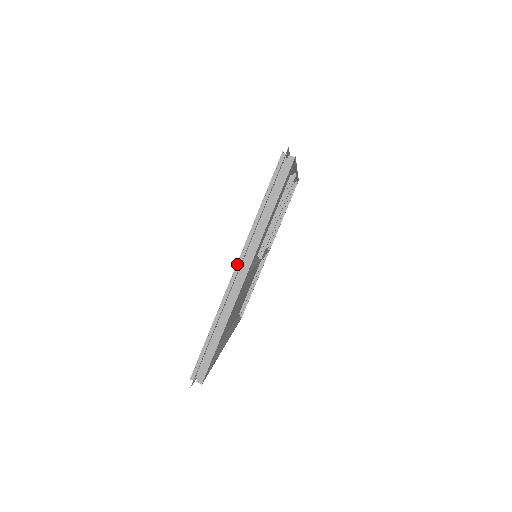
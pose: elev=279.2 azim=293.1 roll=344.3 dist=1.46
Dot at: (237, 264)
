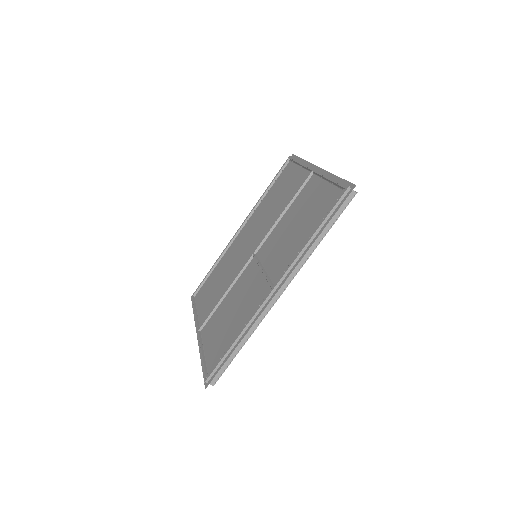
Dot at: (197, 334)
